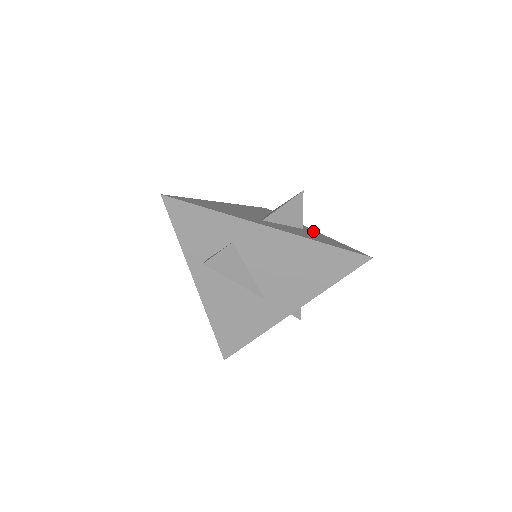
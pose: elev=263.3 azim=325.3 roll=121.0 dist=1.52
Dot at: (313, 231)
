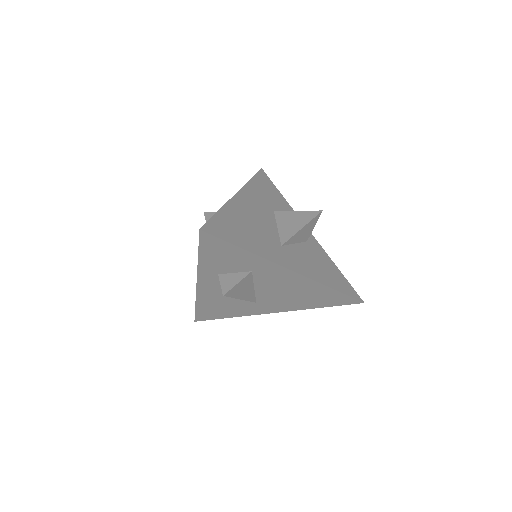
Dot at: (314, 242)
